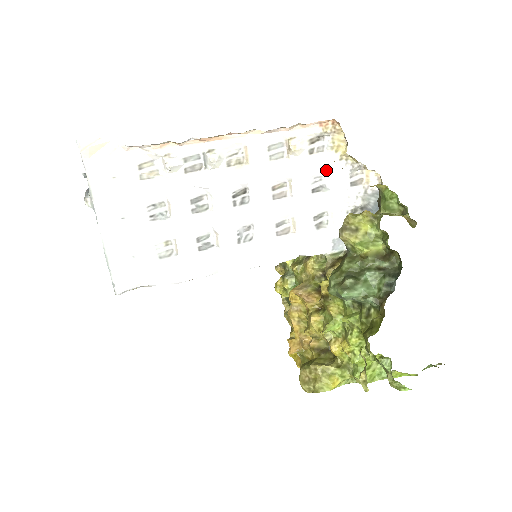
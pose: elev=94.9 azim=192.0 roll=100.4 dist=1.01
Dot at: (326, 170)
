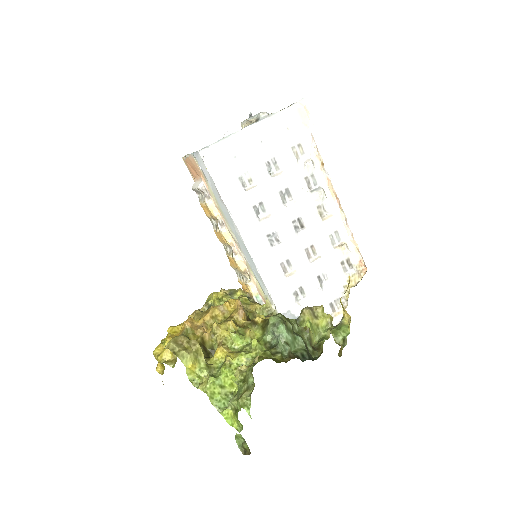
Dot at: (334, 280)
